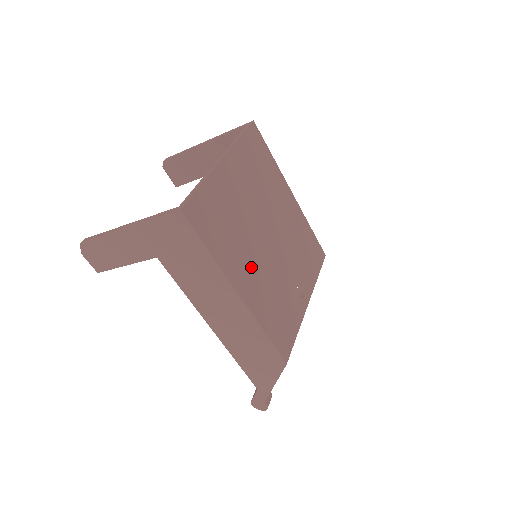
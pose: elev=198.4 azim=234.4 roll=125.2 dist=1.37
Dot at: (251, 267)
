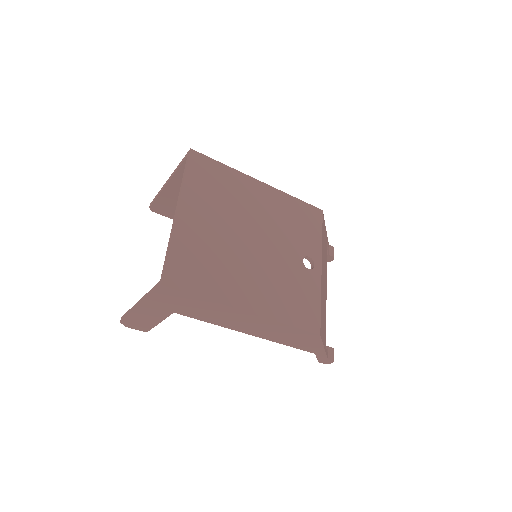
Dot at: (248, 281)
